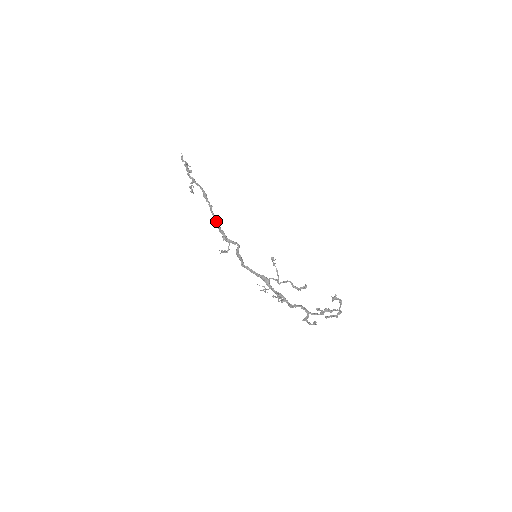
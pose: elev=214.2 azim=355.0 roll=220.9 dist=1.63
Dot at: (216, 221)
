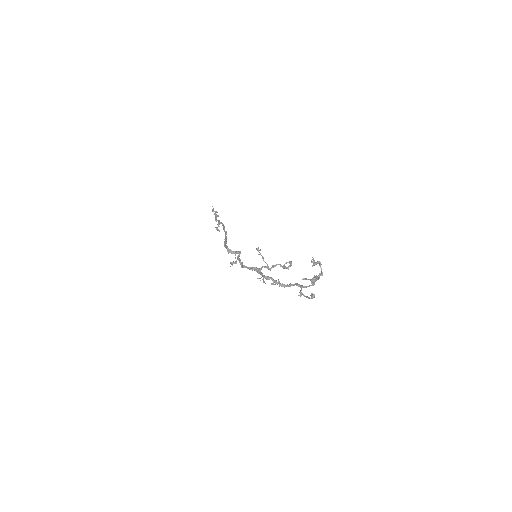
Dot at: (224, 241)
